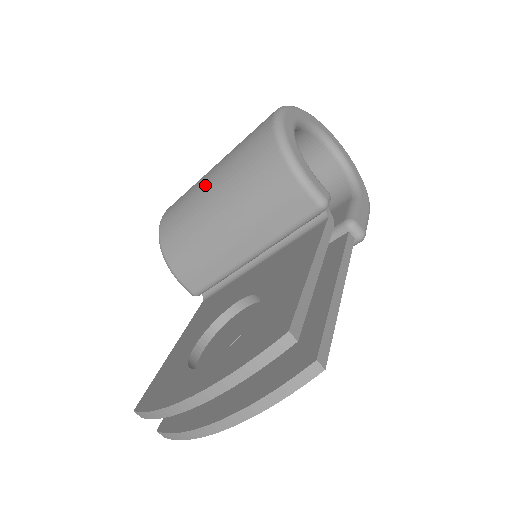
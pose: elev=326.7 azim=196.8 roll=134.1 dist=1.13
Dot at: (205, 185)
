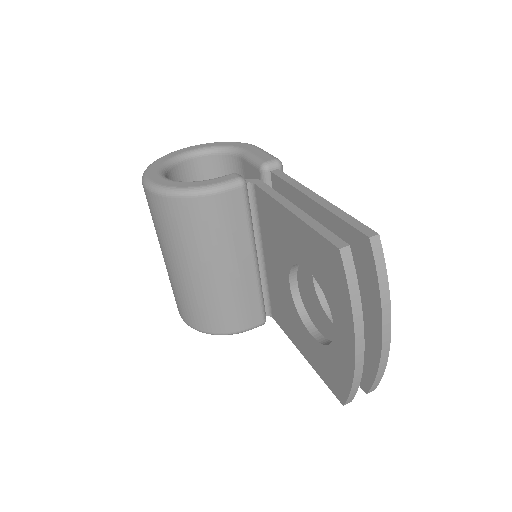
Dot at: (178, 273)
